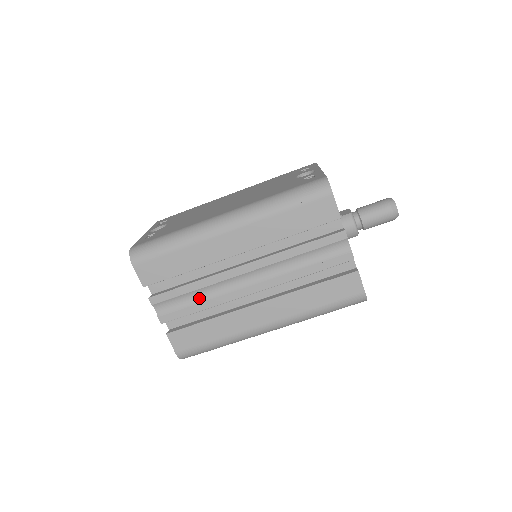
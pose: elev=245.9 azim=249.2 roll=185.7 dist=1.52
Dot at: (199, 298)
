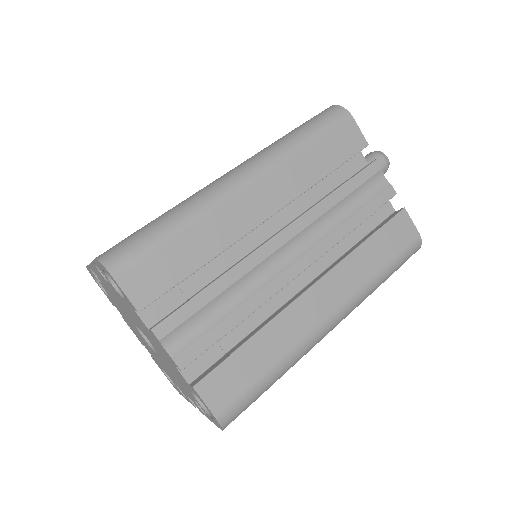
Dot at: (230, 305)
